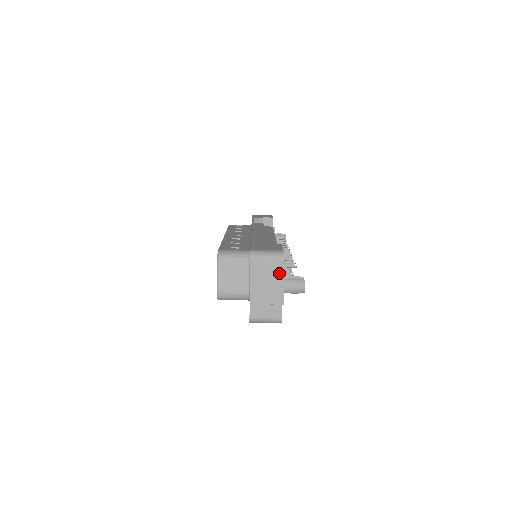
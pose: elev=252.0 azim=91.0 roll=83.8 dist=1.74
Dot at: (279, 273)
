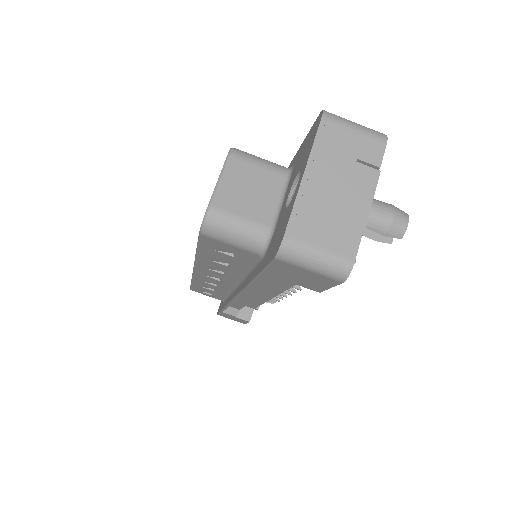
Dot at: (370, 167)
